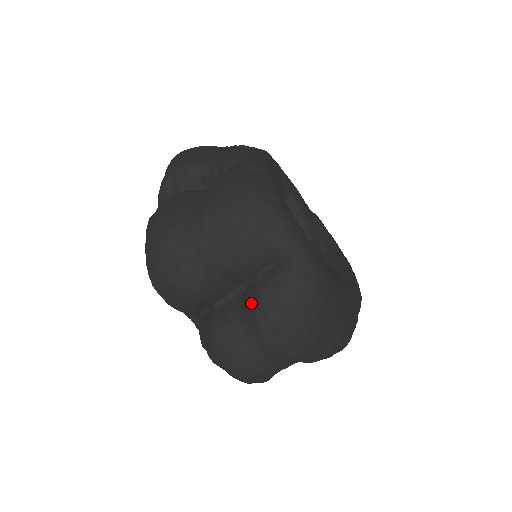
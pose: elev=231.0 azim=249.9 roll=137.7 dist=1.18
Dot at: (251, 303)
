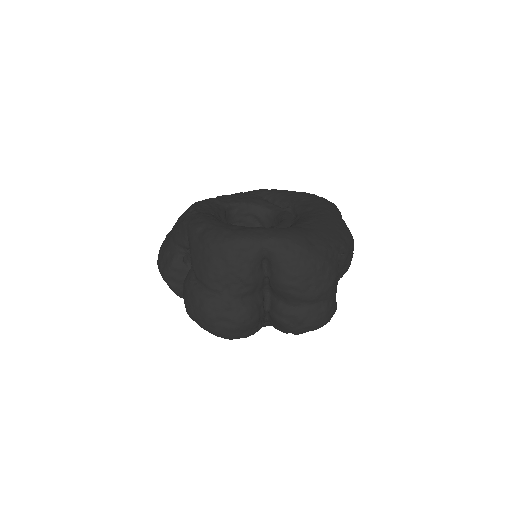
Dot at: (279, 291)
